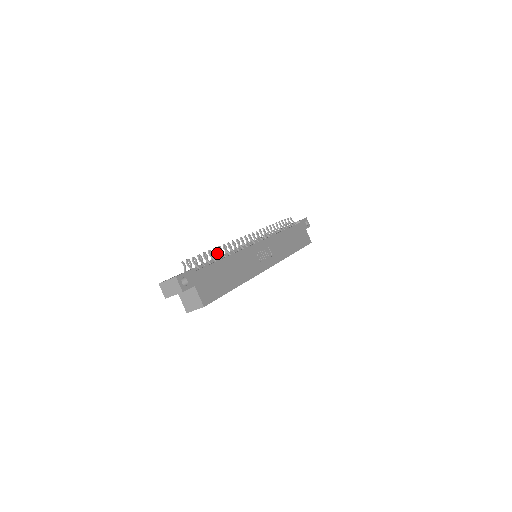
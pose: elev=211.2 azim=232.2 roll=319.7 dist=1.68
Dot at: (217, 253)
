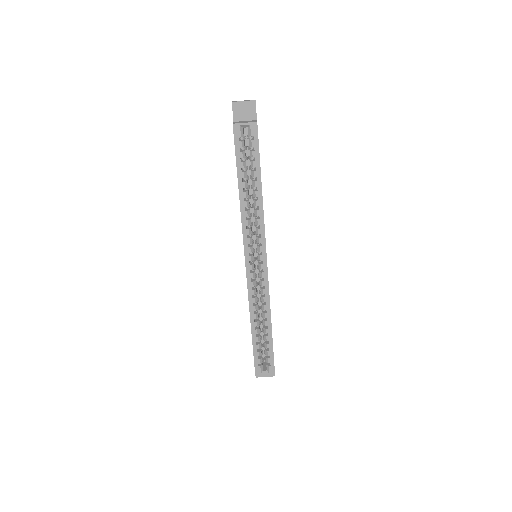
Dot at: occluded
